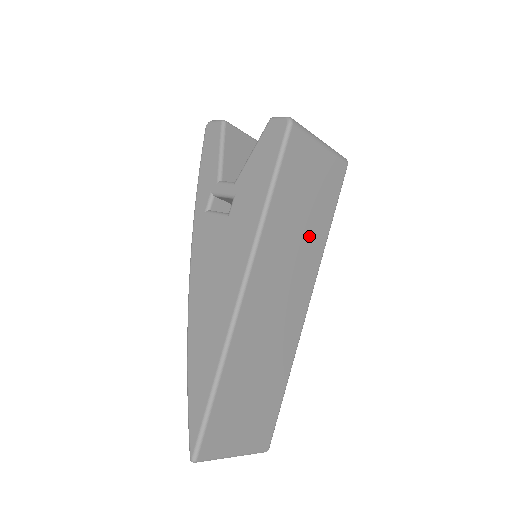
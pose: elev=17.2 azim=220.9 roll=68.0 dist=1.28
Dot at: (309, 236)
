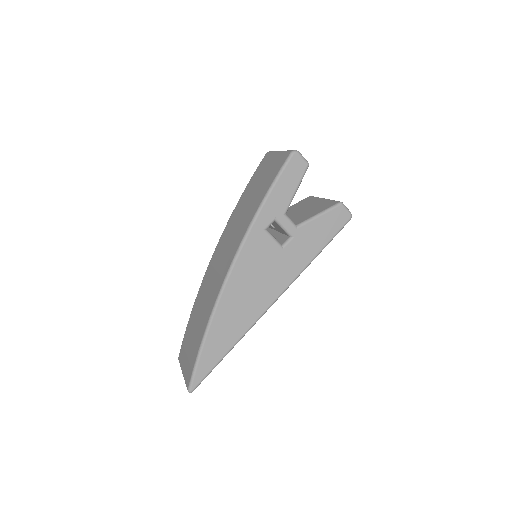
Dot at: occluded
